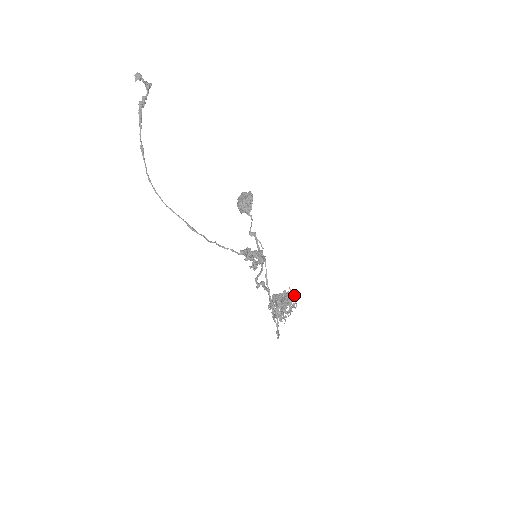
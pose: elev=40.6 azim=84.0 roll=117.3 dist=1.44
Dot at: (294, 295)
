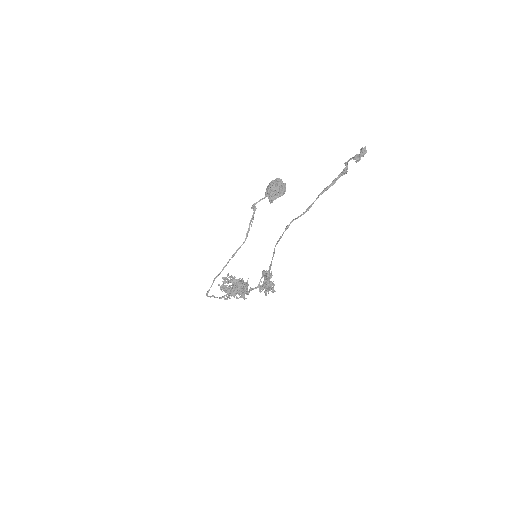
Dot at: (247, 287)
